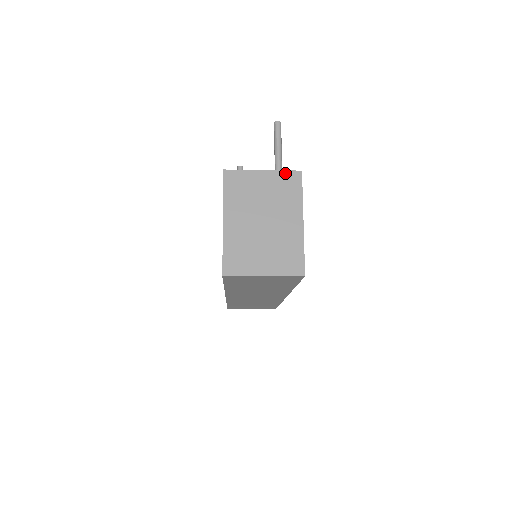
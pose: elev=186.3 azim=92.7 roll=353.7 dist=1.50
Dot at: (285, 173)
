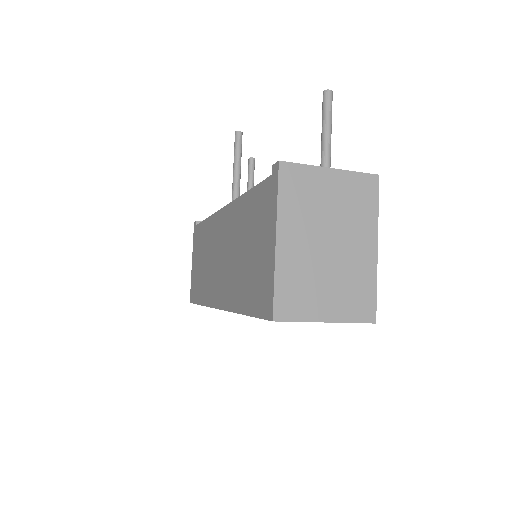
Dot at: (359, 176)
